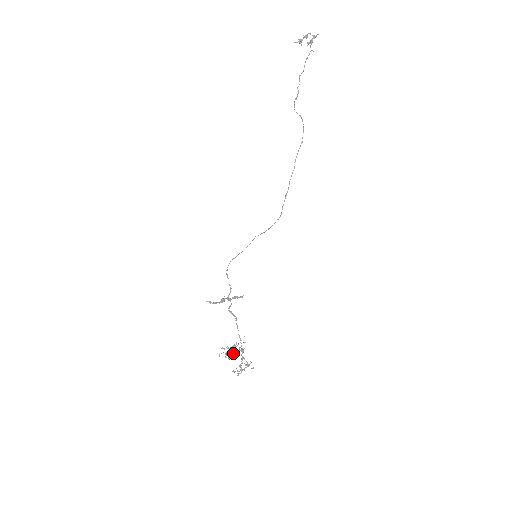
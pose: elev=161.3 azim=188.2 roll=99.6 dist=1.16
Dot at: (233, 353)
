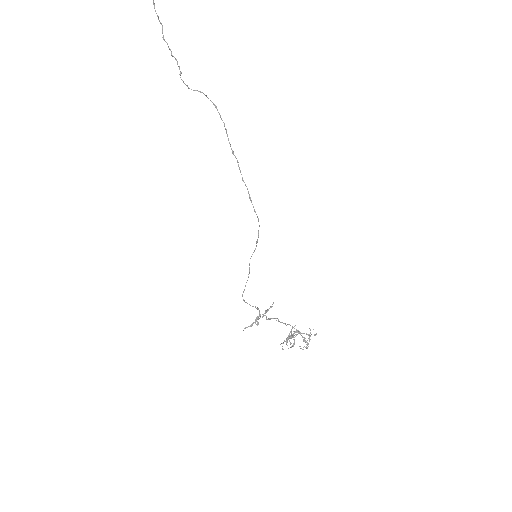
Dot at: occluded
